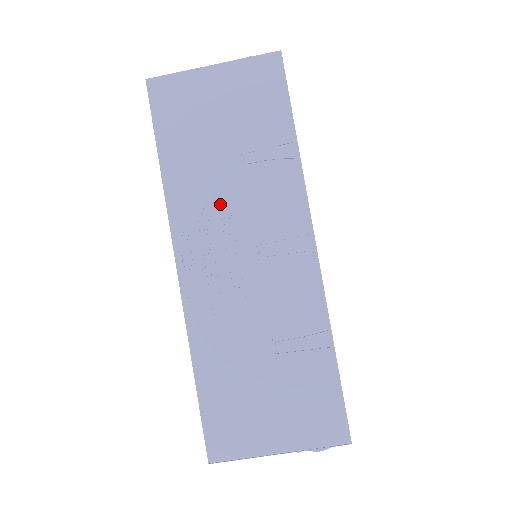
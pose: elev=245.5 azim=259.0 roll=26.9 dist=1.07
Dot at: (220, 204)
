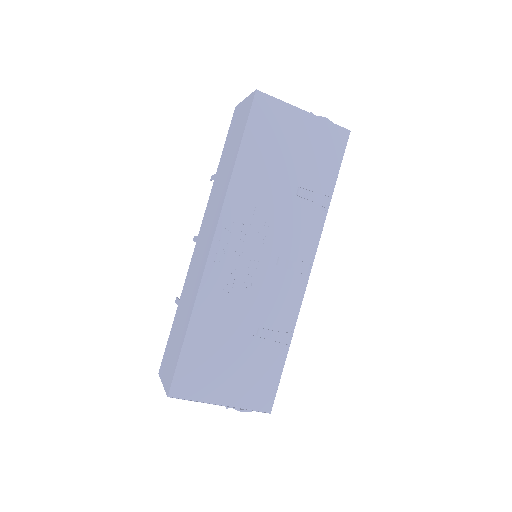
Dot at: (264, 212)
